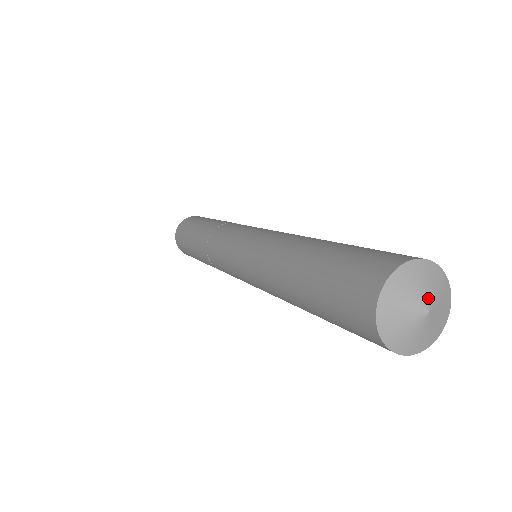
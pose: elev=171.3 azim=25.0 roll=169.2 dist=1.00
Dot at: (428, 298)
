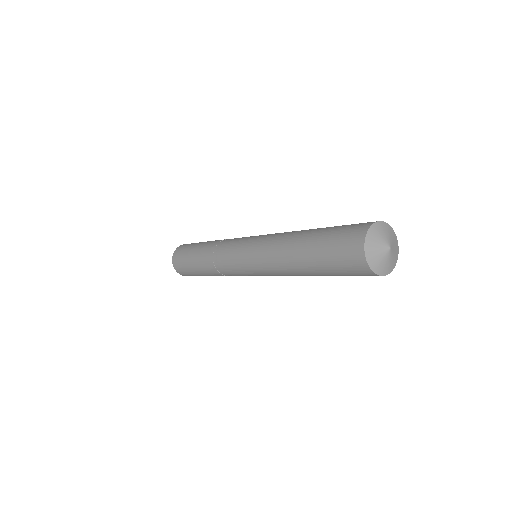
Dot at: (387, 241)
